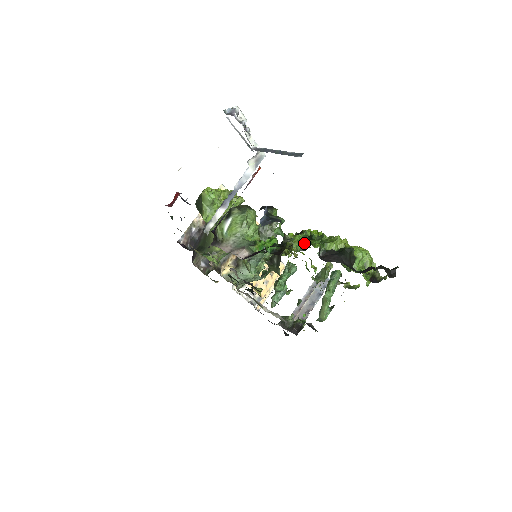
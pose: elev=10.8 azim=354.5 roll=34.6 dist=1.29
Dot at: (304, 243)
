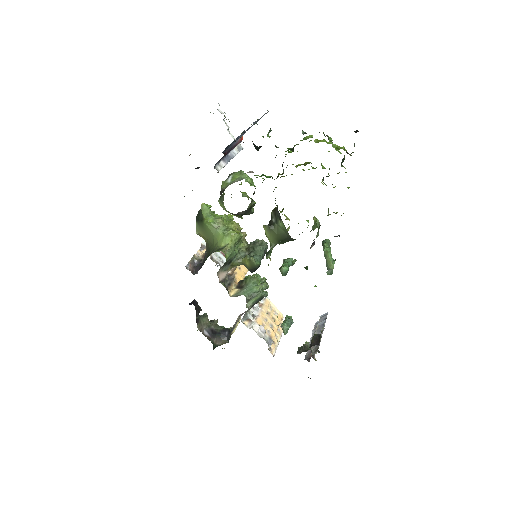
Dot at: (290, 149)
